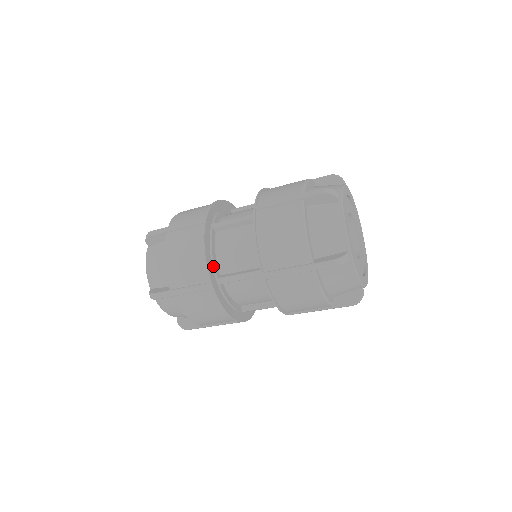
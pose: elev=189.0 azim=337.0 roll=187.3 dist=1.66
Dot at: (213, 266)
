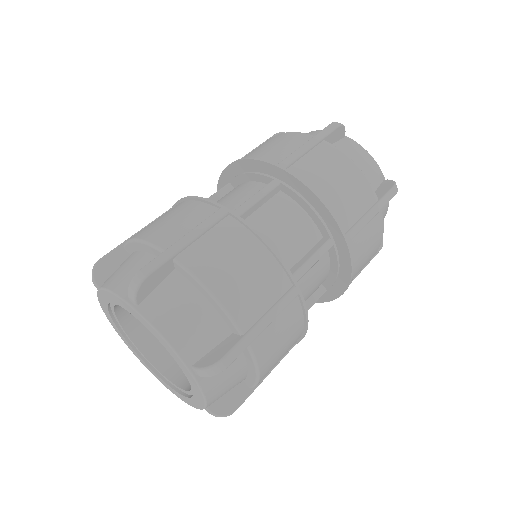
Dot at: occluded
